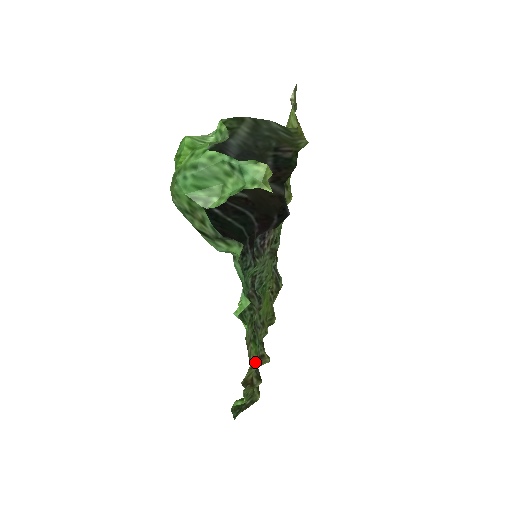
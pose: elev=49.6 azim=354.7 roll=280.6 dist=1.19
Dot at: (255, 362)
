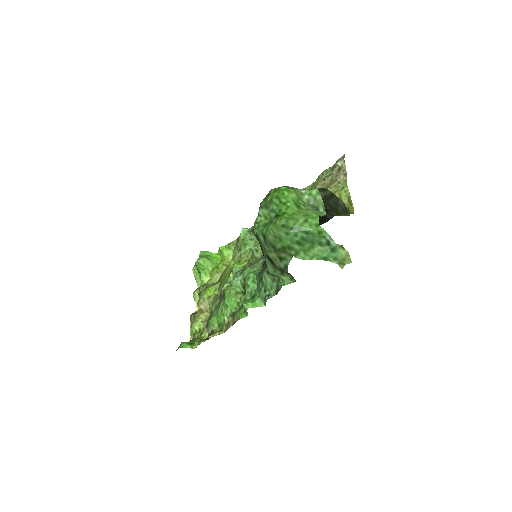
Dot at: (222, 328)
